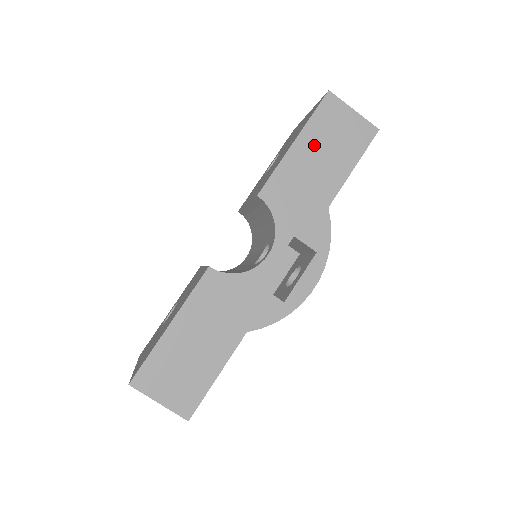
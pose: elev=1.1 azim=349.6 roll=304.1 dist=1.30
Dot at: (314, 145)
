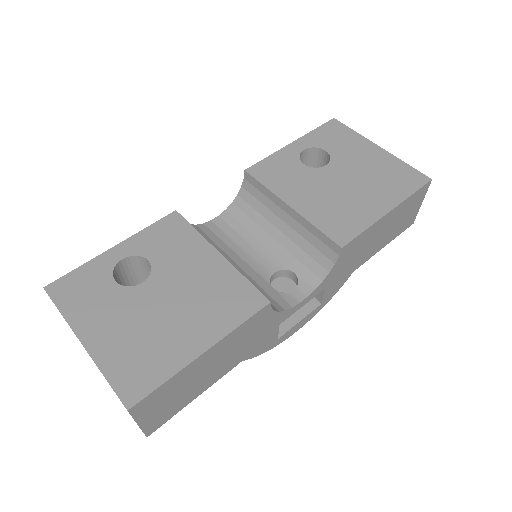
Dot at: (392, 220)
